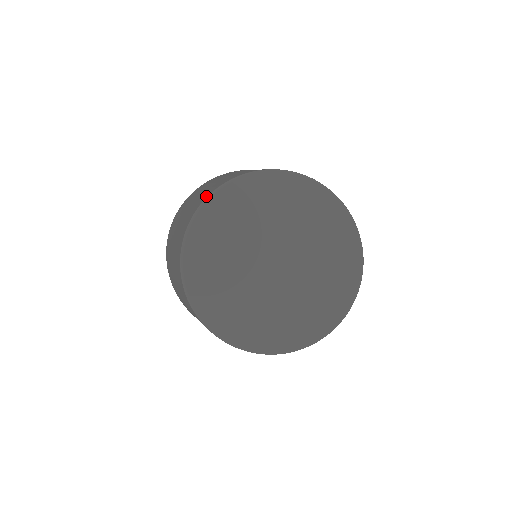
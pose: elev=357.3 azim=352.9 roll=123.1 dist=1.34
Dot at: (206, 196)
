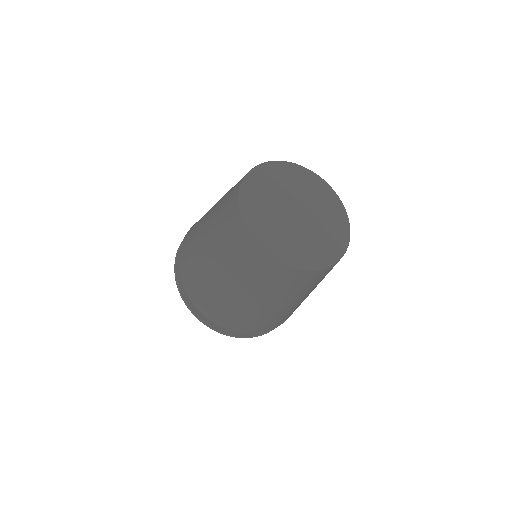
Dot at: (237, 213)
